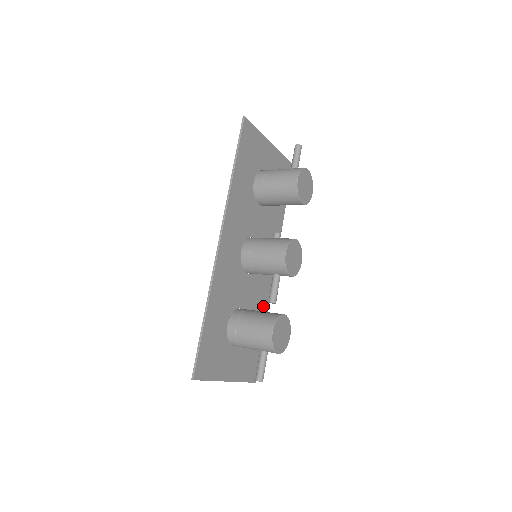
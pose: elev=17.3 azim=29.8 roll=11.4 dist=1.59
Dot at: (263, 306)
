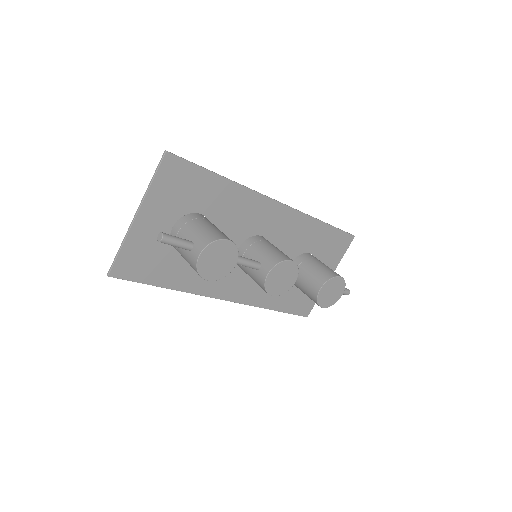
Dot at: (195, 282)
